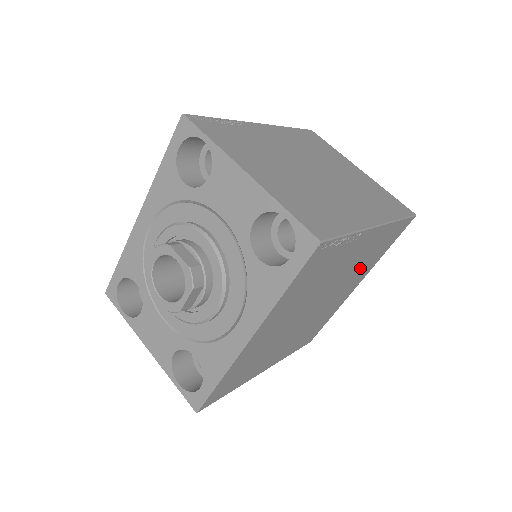
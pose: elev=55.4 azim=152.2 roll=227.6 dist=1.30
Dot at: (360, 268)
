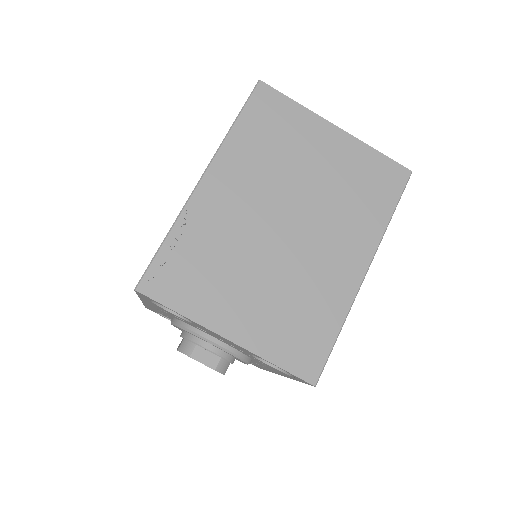
Dot at: occluded
